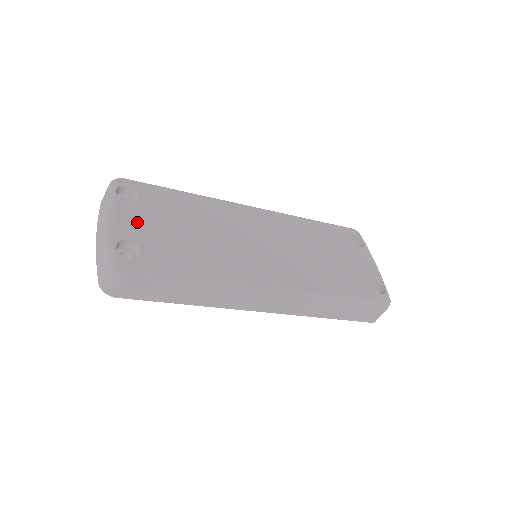
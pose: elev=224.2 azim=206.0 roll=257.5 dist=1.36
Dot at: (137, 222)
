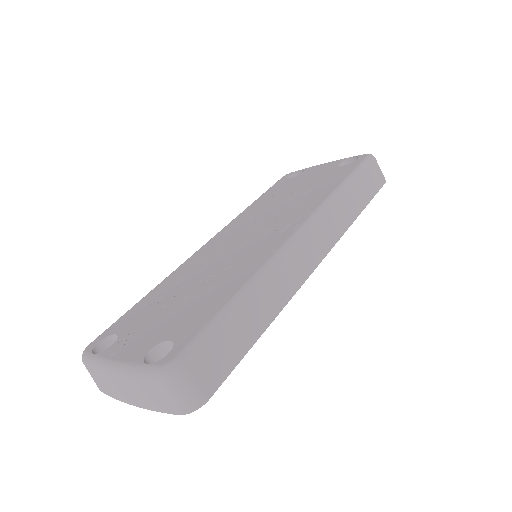
Dot at: (138, 340)
